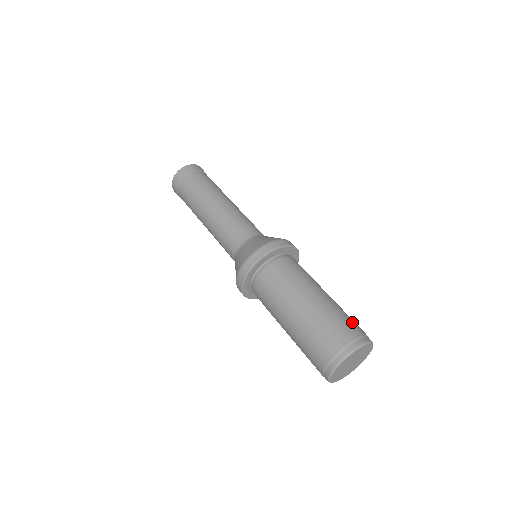
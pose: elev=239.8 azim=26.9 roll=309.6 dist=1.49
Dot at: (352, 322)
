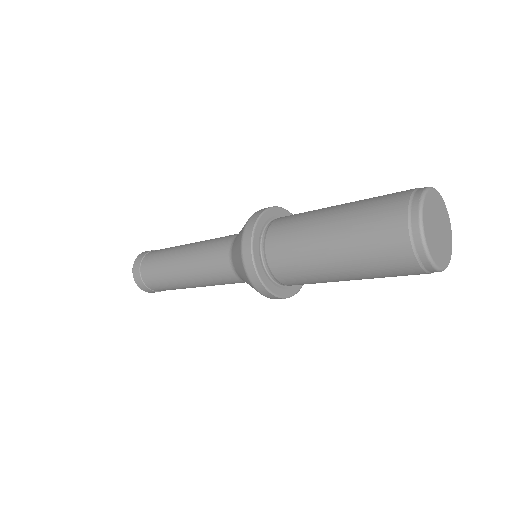
Dot at: (389, 195)
